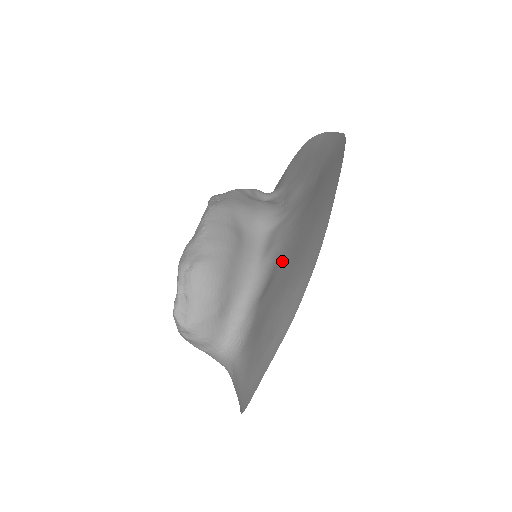
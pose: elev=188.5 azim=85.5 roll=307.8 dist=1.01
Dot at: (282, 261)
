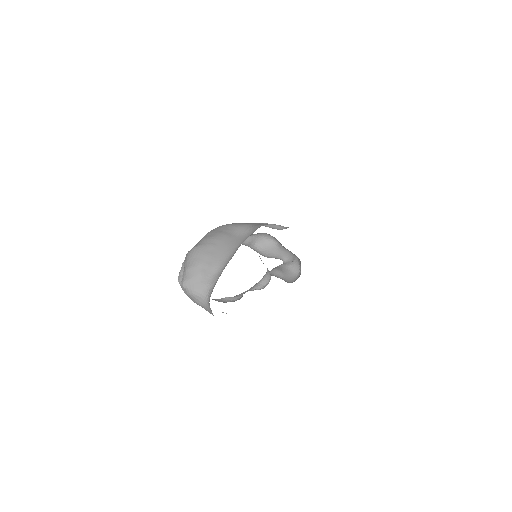
Dot at: occluded
